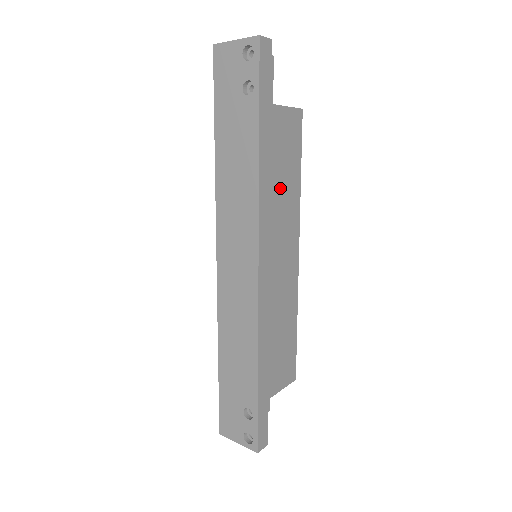
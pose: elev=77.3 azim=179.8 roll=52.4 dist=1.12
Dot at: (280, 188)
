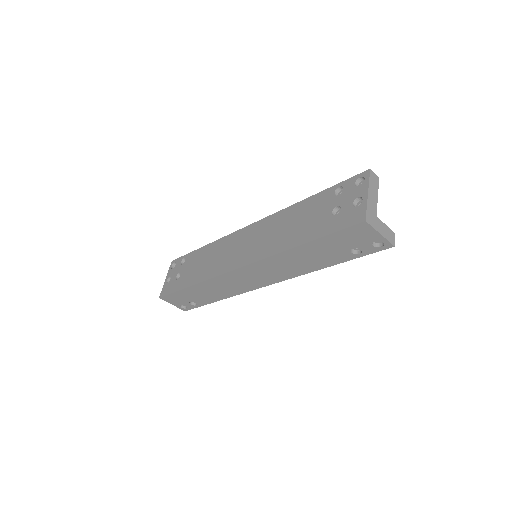
Dot at: occluded
